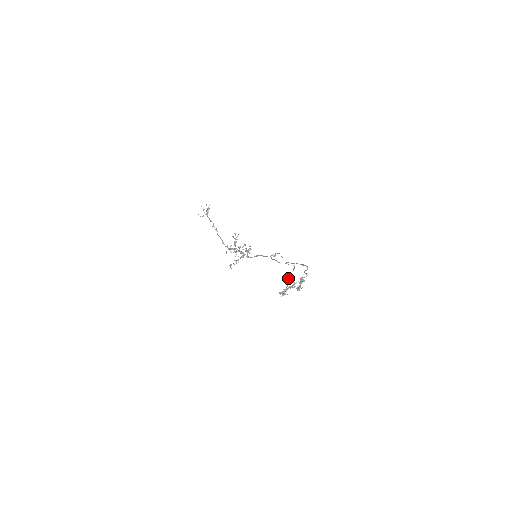
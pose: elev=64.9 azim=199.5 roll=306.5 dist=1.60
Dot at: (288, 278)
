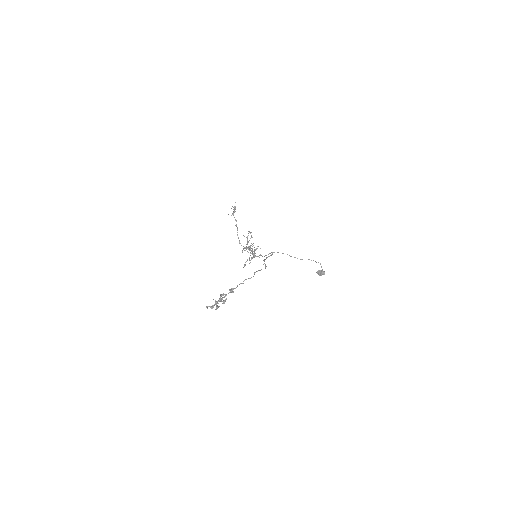
Dot at: (320, 271)
